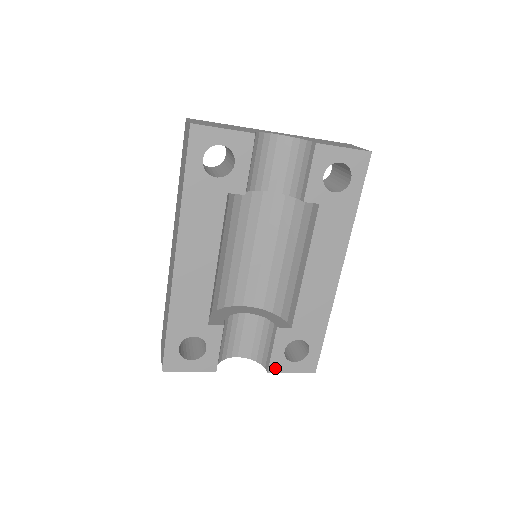
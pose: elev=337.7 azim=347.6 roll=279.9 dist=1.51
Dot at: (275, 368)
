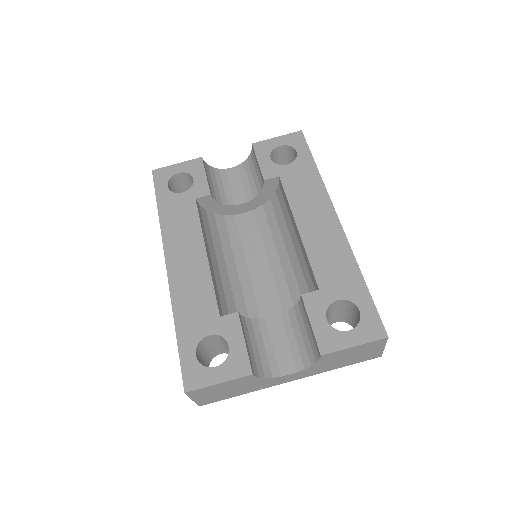
Dot at: (328, 347)
